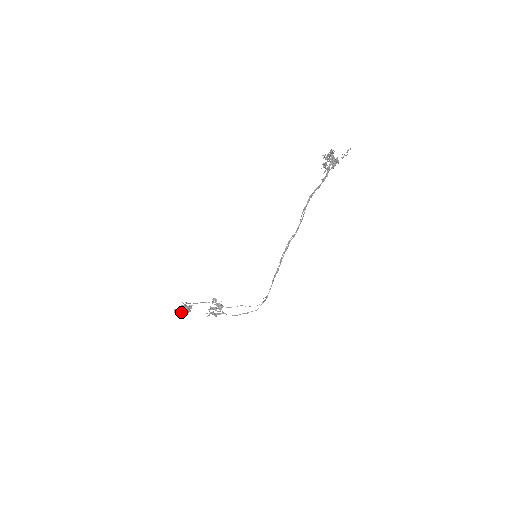
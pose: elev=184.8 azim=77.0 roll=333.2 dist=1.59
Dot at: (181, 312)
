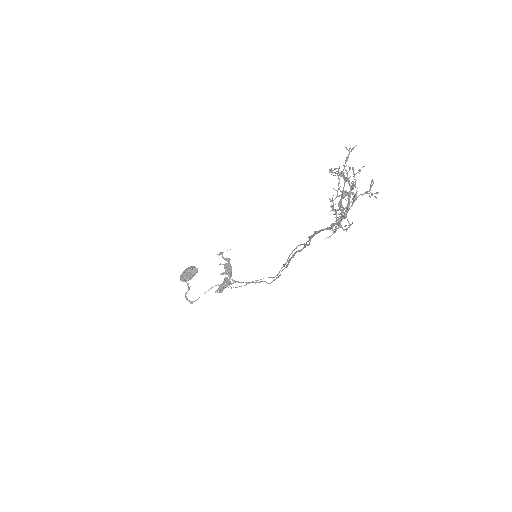
Dot at: (188, 280)
